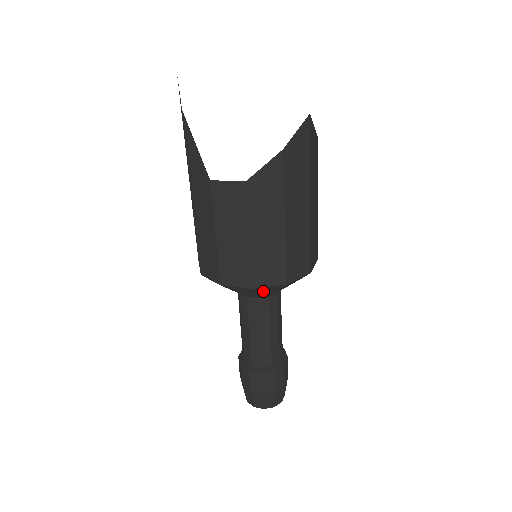
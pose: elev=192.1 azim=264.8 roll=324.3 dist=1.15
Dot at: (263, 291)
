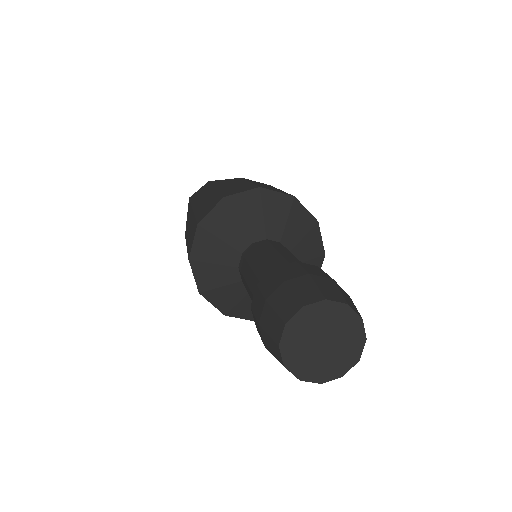
Dot at: (295, 220)
